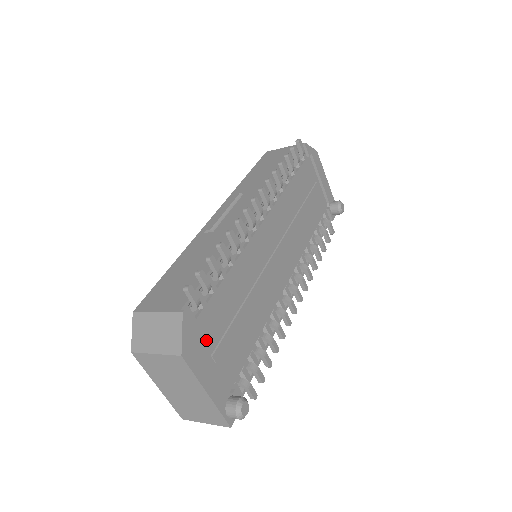
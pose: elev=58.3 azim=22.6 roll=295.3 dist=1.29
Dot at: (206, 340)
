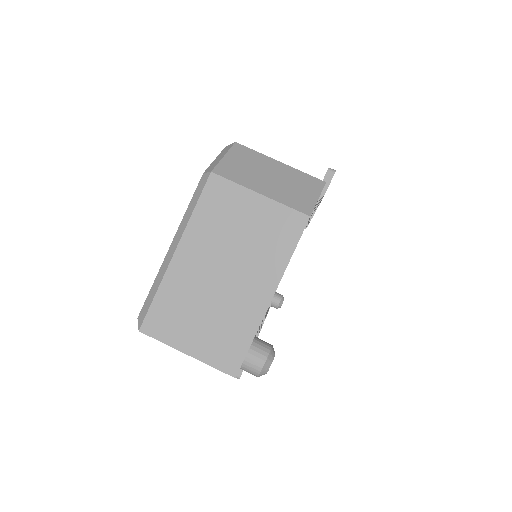
Dot at: occluded
